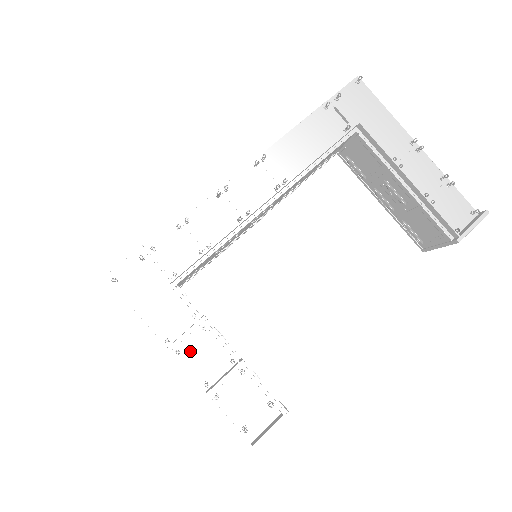
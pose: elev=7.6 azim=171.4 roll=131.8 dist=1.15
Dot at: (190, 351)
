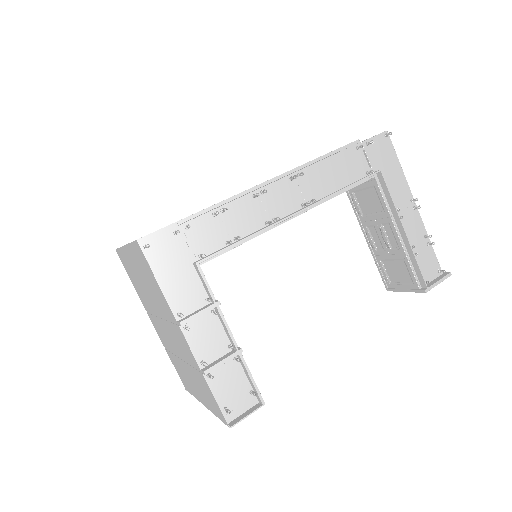
Dot at: (196, 329)
